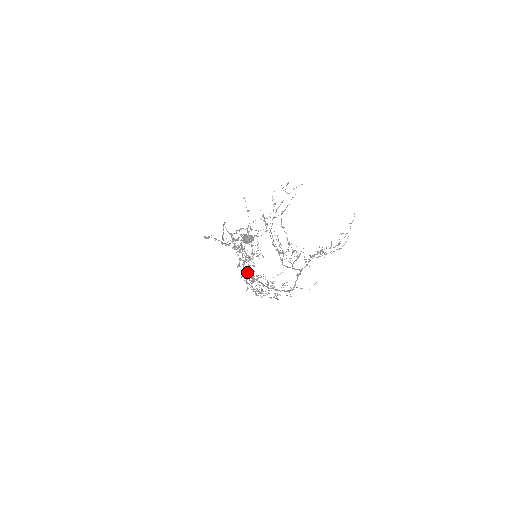
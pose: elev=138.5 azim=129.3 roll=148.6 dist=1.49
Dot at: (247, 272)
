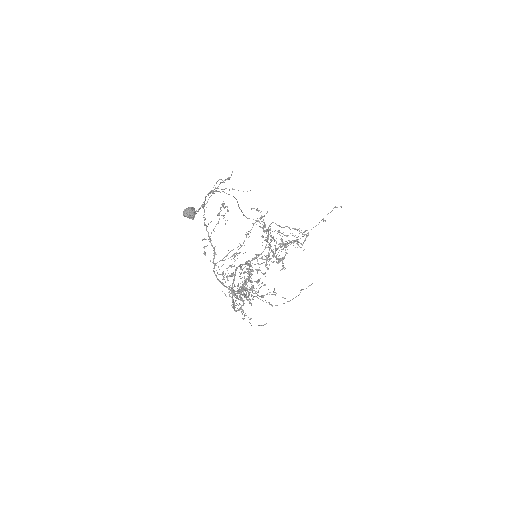
Dot at: (241, 264)
